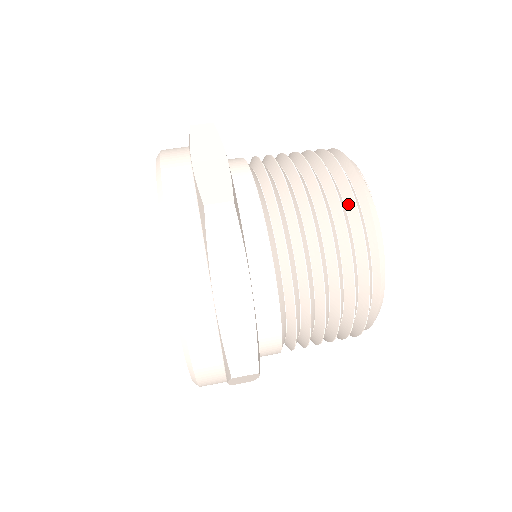
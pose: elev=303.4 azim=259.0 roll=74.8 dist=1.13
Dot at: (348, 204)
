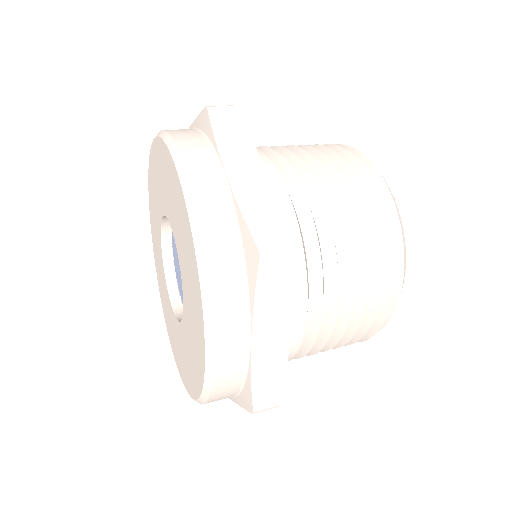
Dot at: (381, 232)
